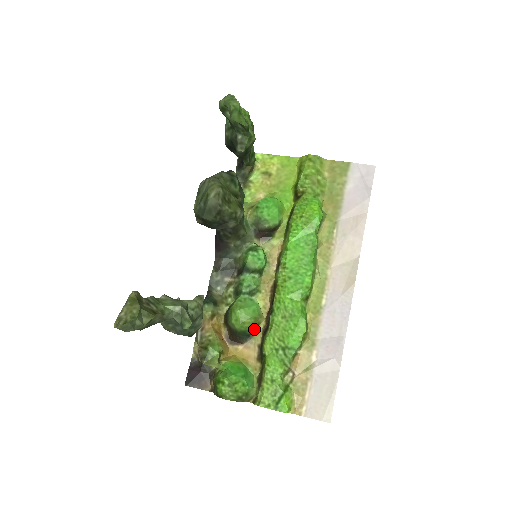
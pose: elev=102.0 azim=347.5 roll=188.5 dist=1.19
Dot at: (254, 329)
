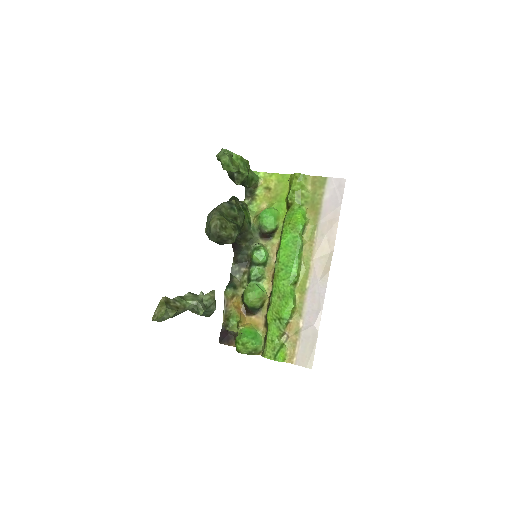
Dot at: (261, 305)
